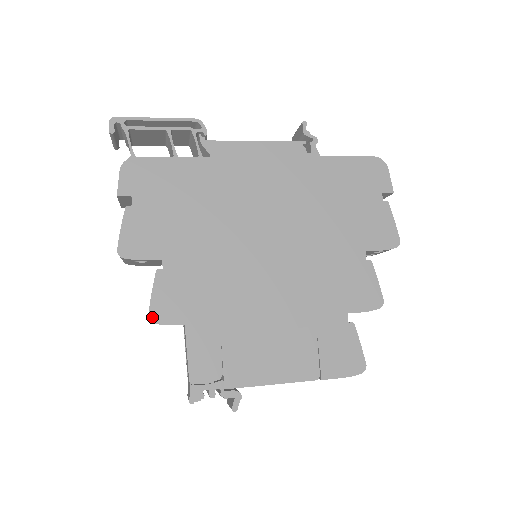
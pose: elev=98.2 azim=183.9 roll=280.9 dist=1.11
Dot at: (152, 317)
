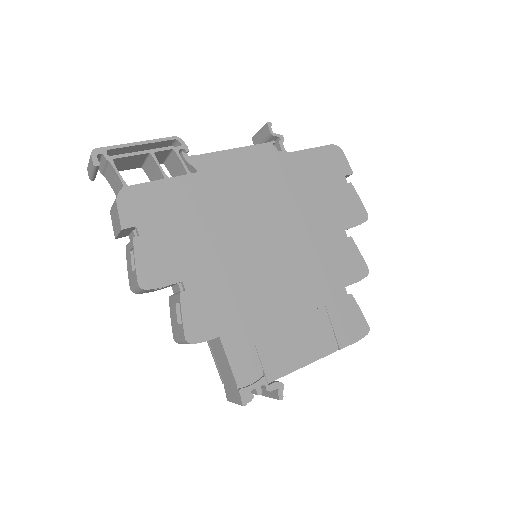
Dot at: (189, 338)
